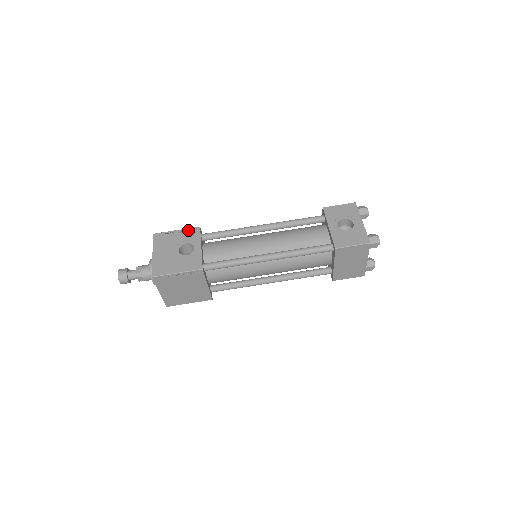
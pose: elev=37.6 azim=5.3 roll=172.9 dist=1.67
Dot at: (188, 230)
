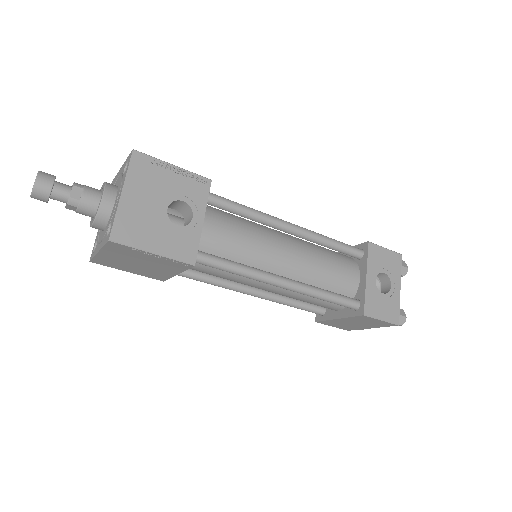
Dot at: (192, 176)
